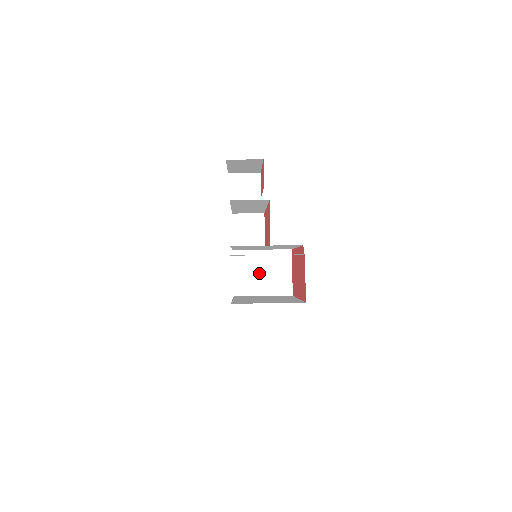
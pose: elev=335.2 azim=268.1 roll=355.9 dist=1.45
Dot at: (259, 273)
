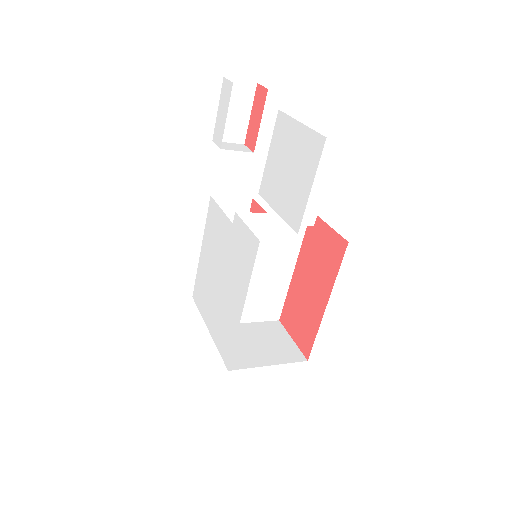
Dot at: (252, 344)
